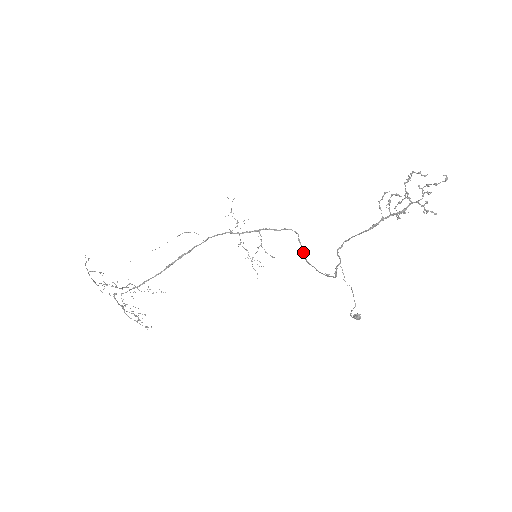
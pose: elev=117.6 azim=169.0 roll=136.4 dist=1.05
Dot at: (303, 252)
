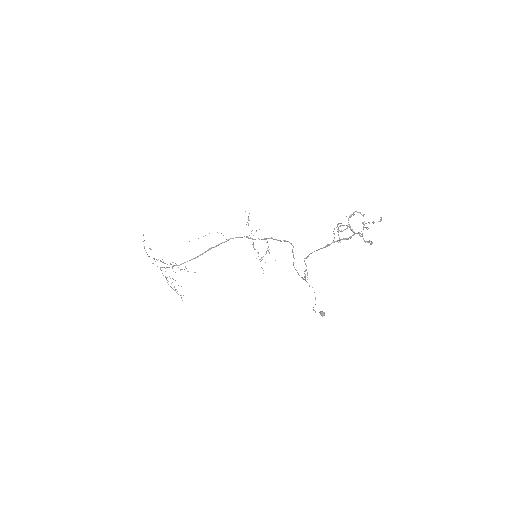
Dot at: occluded
